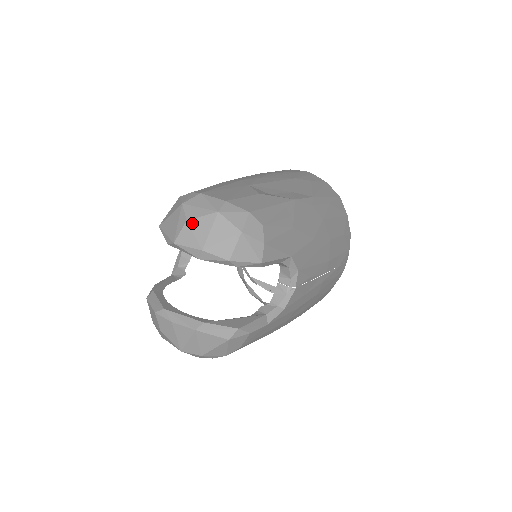
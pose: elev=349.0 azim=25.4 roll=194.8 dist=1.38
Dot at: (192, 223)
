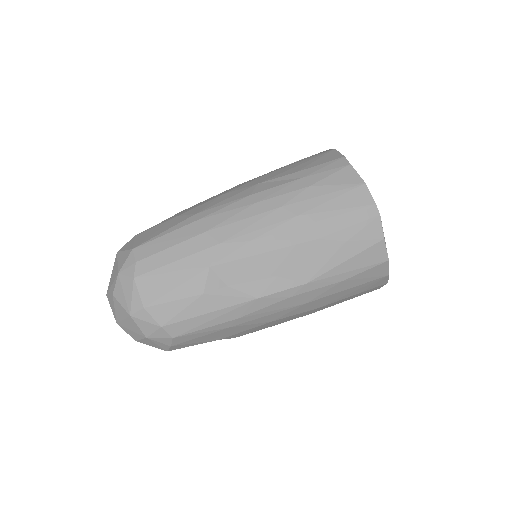
Dot at: (115, 301)
